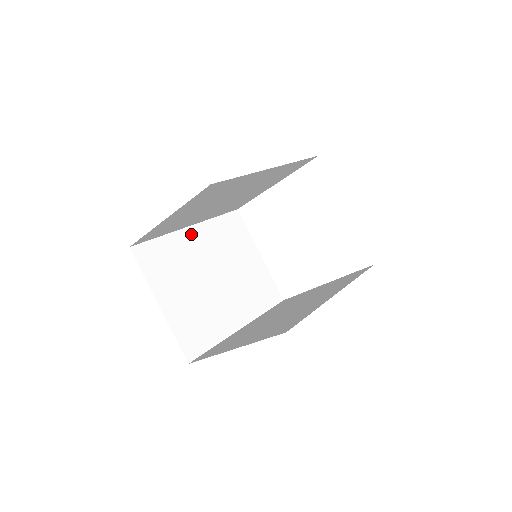
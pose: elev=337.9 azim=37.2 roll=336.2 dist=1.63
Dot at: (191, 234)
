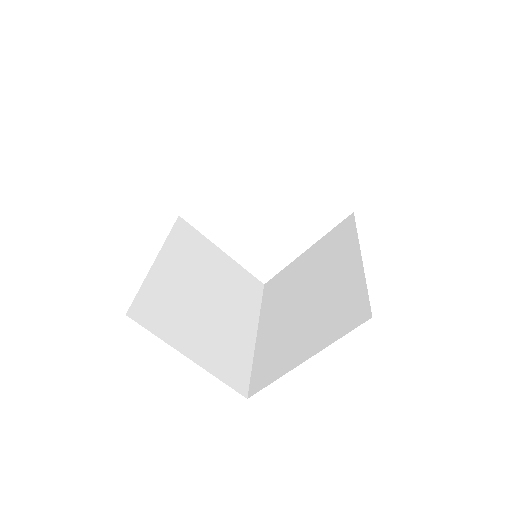
Dot at: (163, 265)
